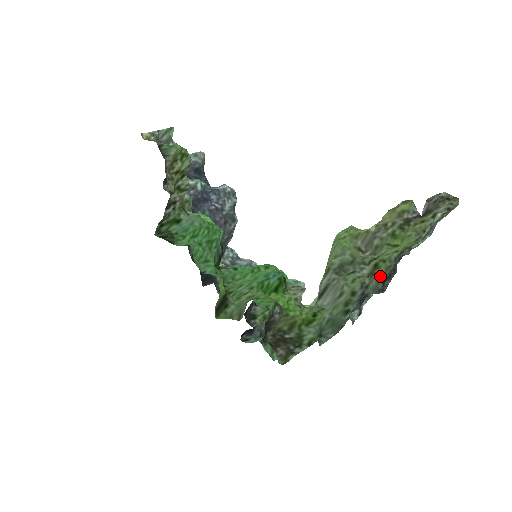
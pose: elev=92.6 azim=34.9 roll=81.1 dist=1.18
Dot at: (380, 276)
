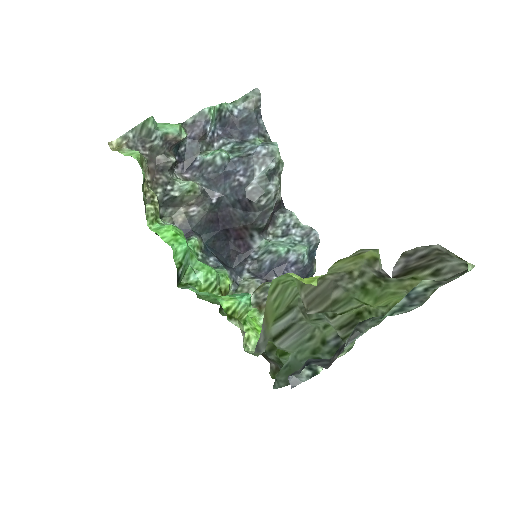
Dot at: occluded
